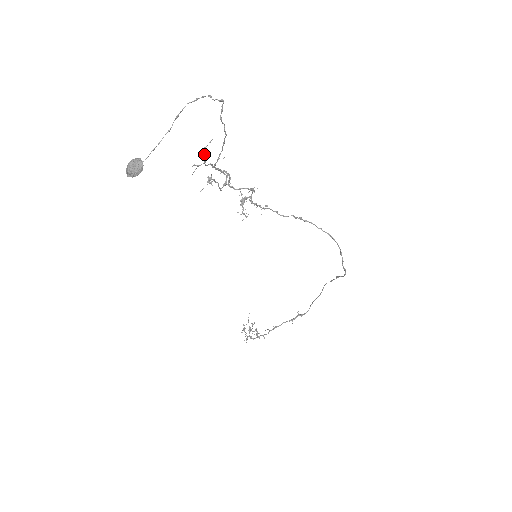
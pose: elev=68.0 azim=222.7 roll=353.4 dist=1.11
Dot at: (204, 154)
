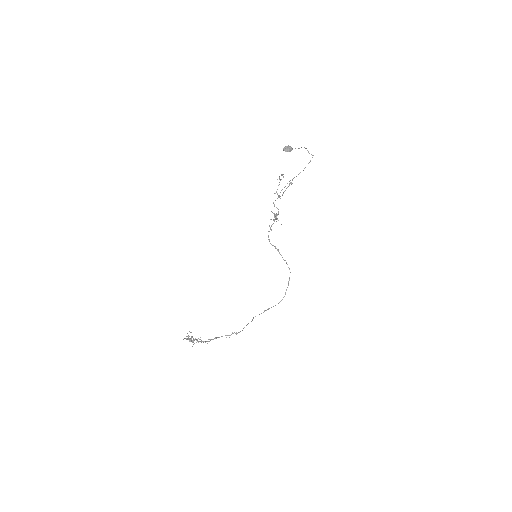
Dot at: (283, 176)
